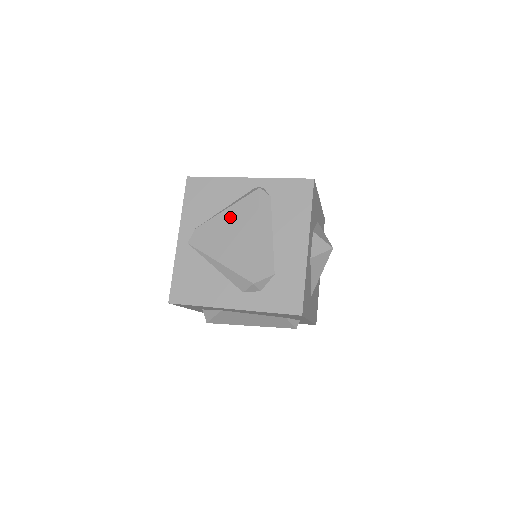
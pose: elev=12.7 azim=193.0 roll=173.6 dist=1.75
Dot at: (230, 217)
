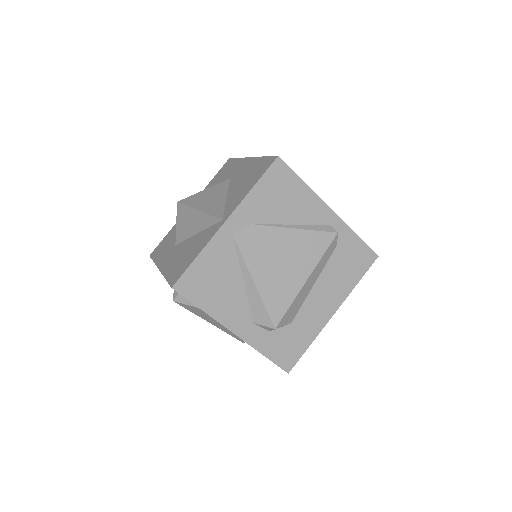
Dot at: (293, 241)
